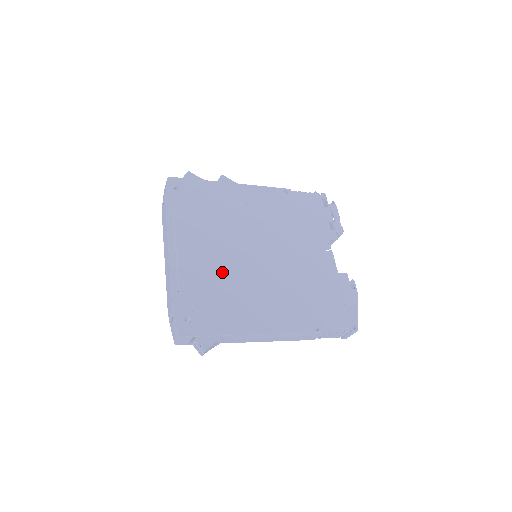
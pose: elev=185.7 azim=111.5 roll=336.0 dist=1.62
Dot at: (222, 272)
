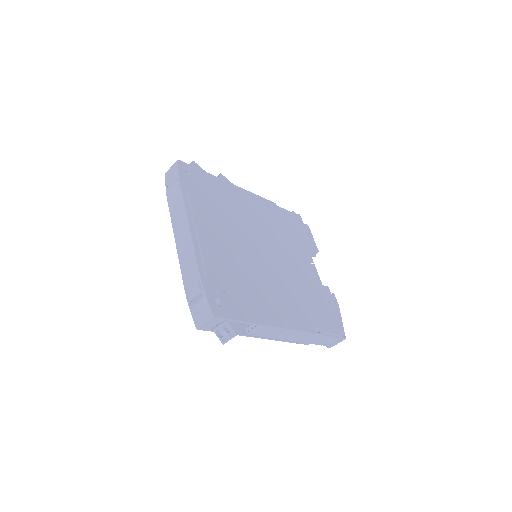
Dot at: (238, 262)
